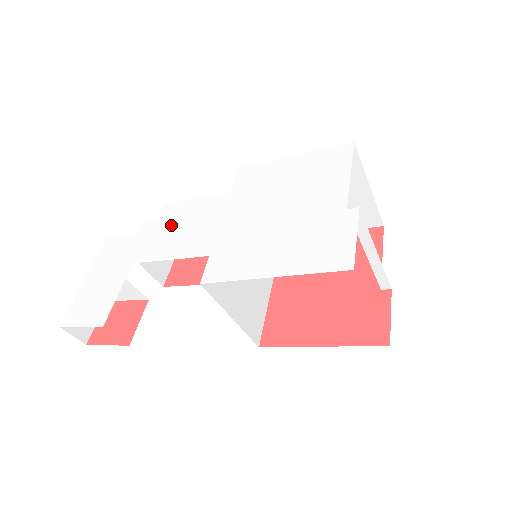
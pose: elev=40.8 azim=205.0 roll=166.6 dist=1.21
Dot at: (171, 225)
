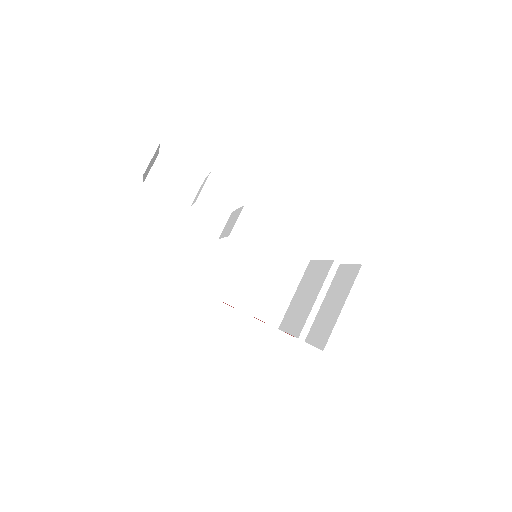
Dot at: occluded
